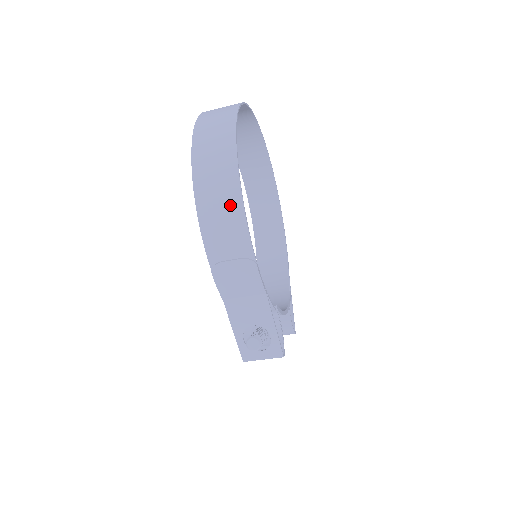
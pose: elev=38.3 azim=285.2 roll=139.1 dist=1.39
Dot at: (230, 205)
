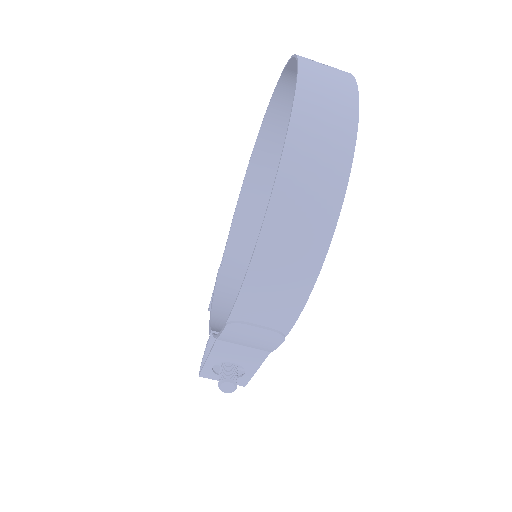
Dot at: (297, 278)
